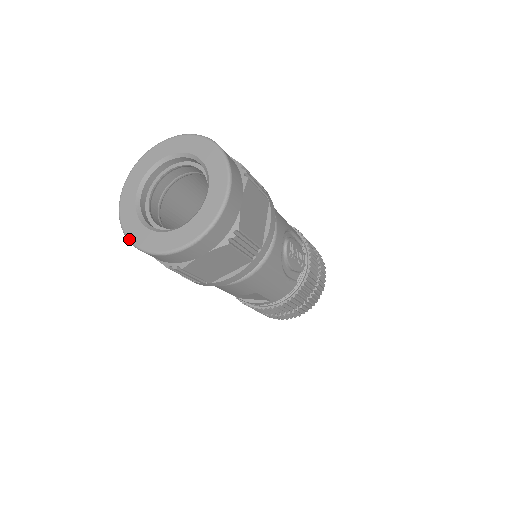
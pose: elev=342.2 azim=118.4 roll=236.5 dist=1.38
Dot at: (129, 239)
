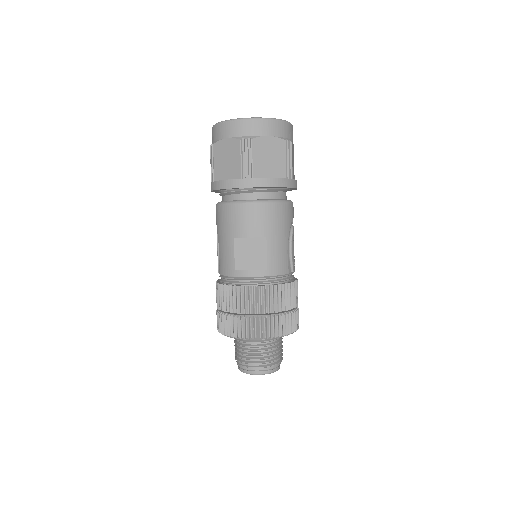
Dot at: (223, 121)
